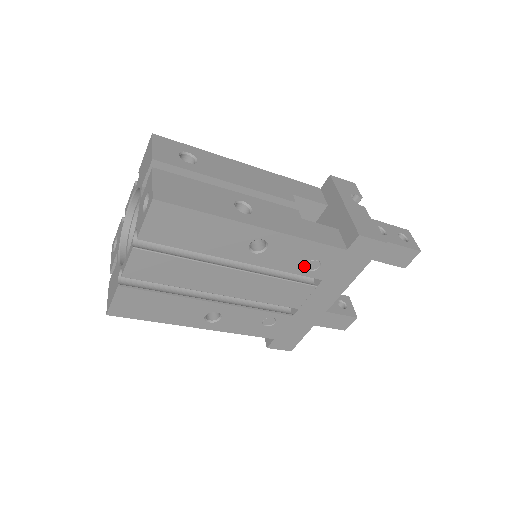
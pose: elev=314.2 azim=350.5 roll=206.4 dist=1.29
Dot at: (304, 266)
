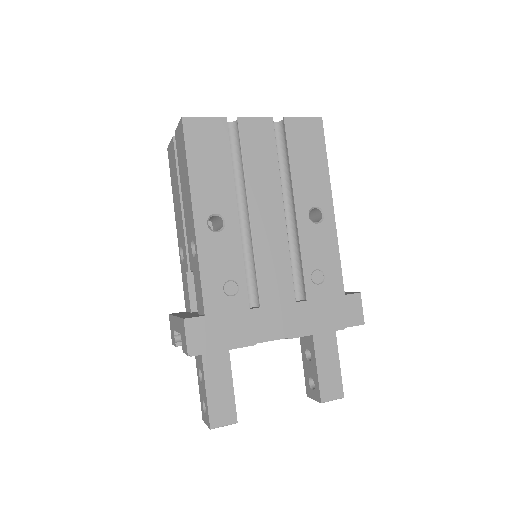
Dot at: (314, 269)
